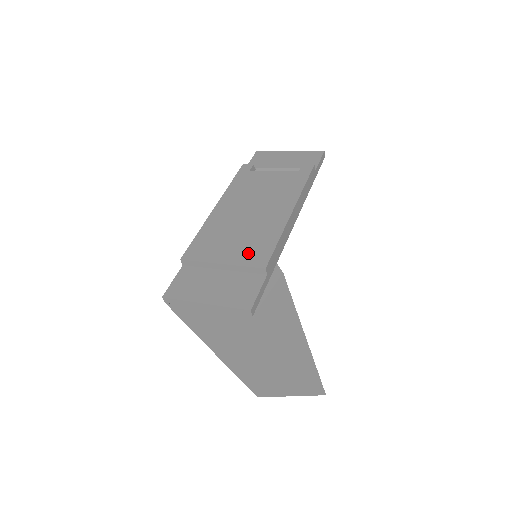
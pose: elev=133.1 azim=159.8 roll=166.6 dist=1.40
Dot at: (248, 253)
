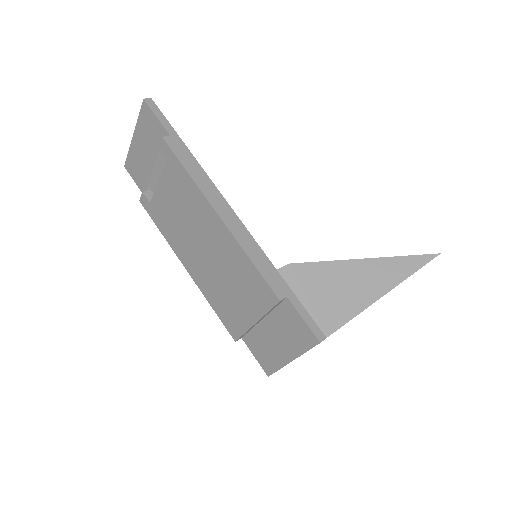
Dot at: (254, 296)
